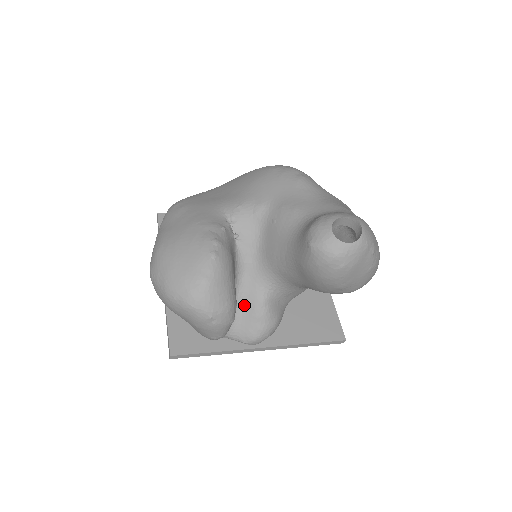
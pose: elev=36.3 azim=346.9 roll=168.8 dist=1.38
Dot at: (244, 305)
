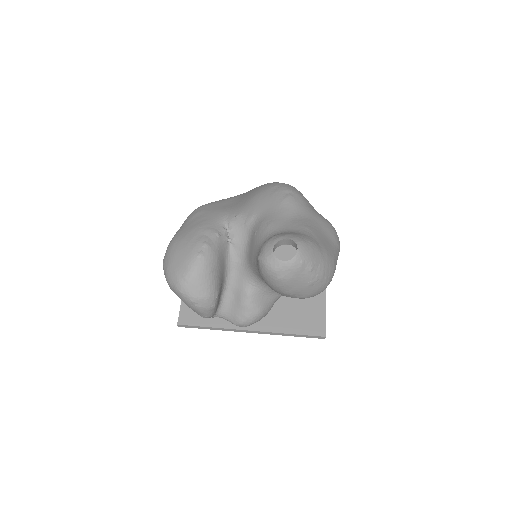
Dot at: (234, 295)
